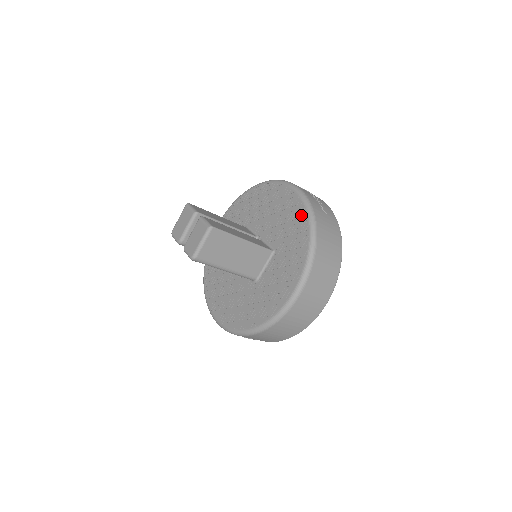
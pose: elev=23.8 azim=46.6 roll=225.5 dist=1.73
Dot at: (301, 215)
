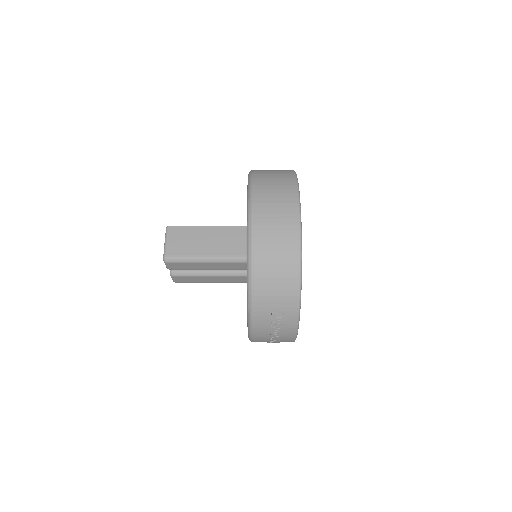
Dot at: occluded
